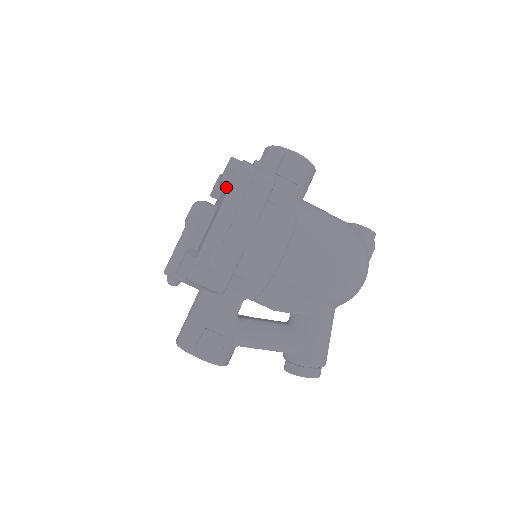
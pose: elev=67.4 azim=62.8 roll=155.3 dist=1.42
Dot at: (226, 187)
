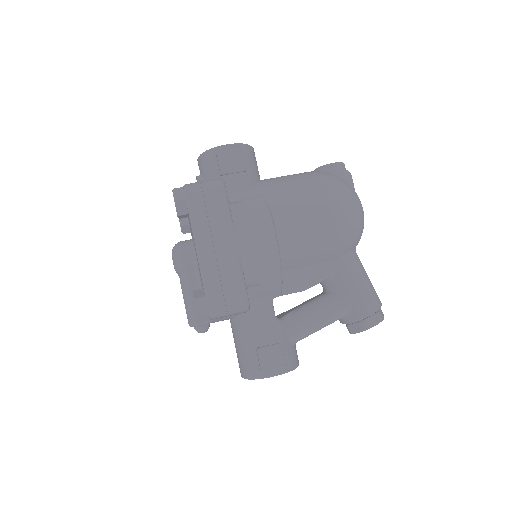
Dot at: occluded
